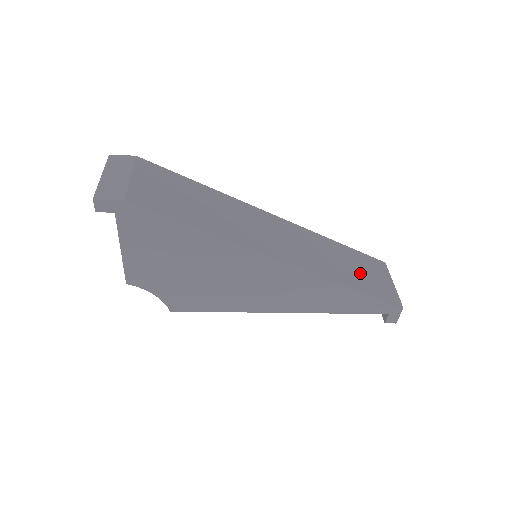
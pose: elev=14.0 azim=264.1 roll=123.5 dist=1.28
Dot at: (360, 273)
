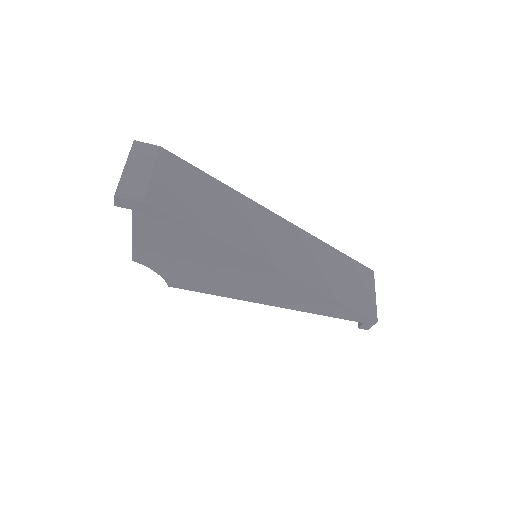
Dot at: (347, 283)
